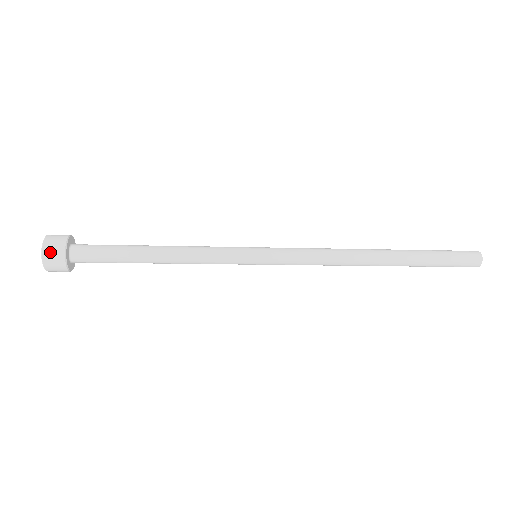
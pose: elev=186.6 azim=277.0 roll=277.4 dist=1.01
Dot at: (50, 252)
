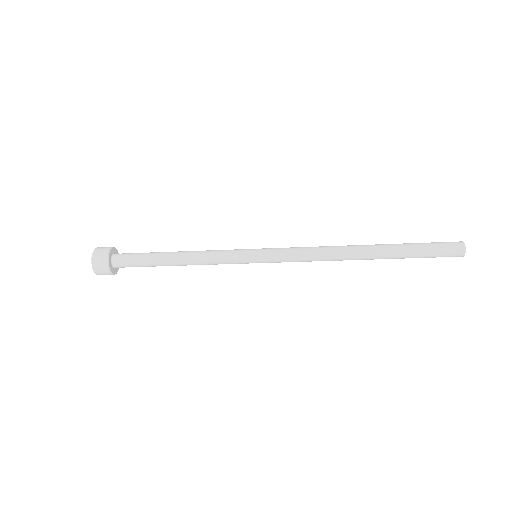
Dot at: (99, 270)
